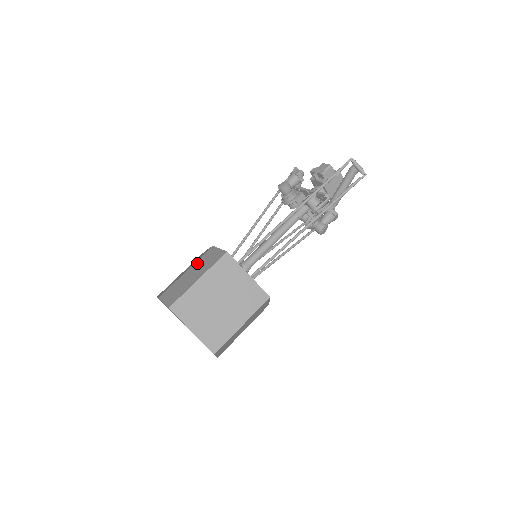
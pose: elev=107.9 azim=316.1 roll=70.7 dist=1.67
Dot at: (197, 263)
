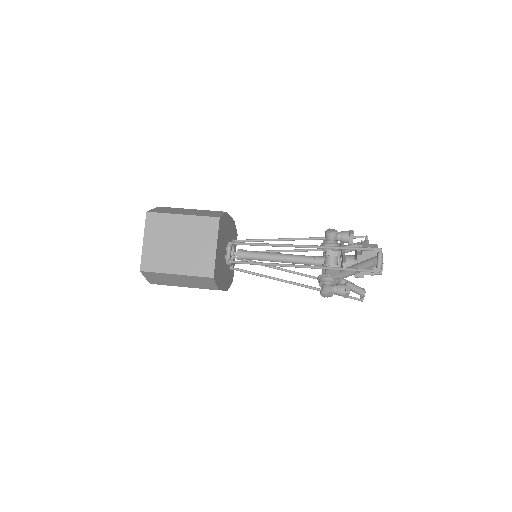
Dot at: (203, 210)
